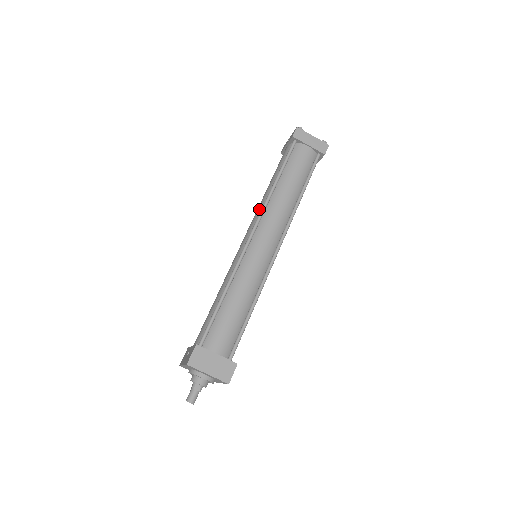
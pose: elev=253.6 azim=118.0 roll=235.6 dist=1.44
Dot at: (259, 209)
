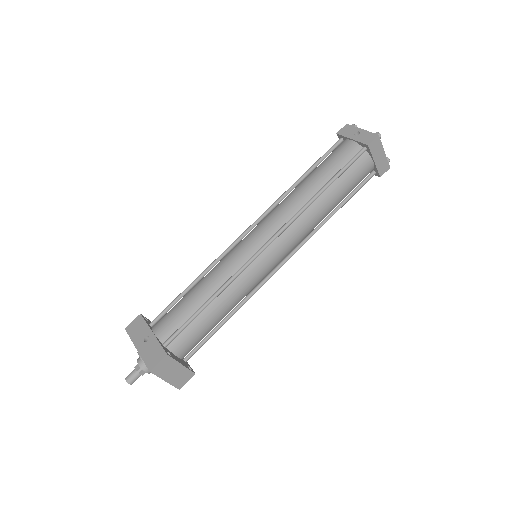
Dot at: (288, 211)
